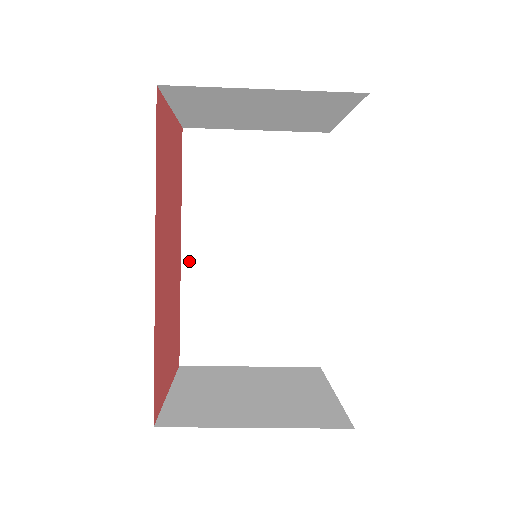
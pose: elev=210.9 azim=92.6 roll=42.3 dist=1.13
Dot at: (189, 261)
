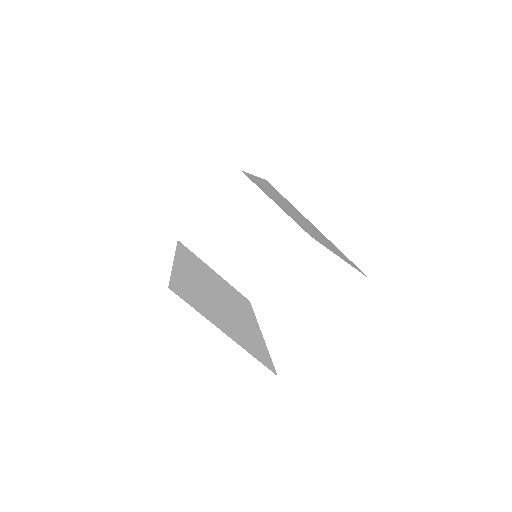
Dot at: (179, 265)
